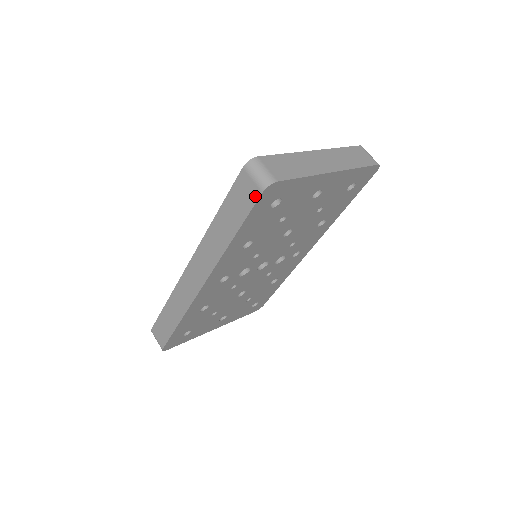
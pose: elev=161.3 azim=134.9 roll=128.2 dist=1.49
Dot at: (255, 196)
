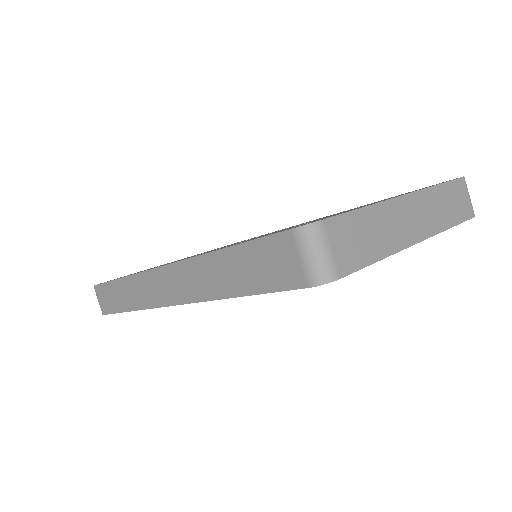
Dot at: (294, 281)
